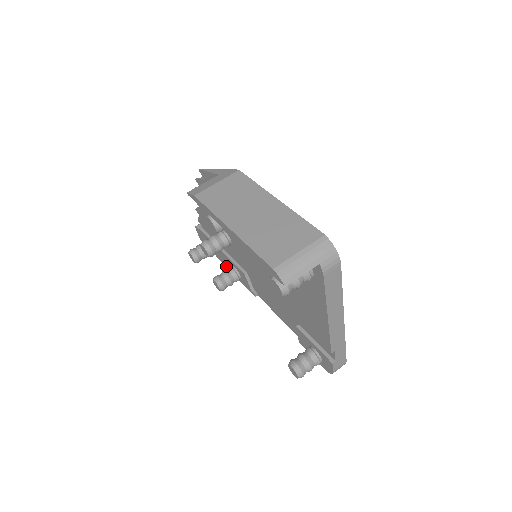
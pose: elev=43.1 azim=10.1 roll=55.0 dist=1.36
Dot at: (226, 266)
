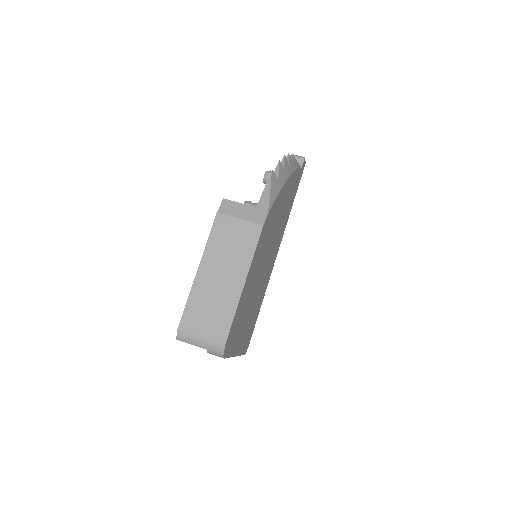
Dot at: occluded
